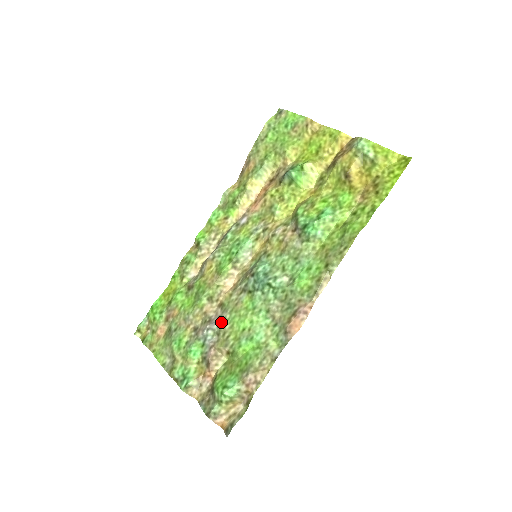
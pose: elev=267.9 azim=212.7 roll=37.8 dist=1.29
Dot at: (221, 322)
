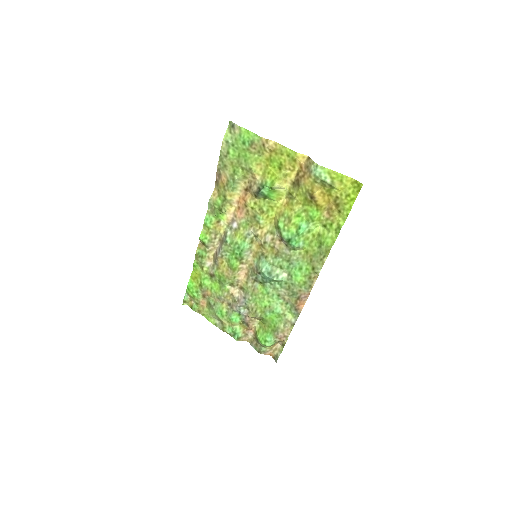
Dot at: (247, 302)
